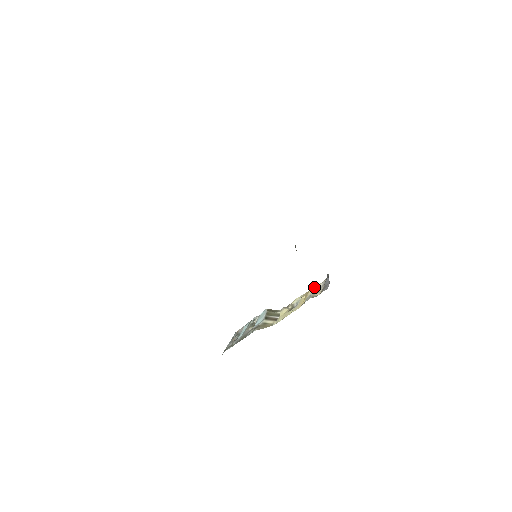
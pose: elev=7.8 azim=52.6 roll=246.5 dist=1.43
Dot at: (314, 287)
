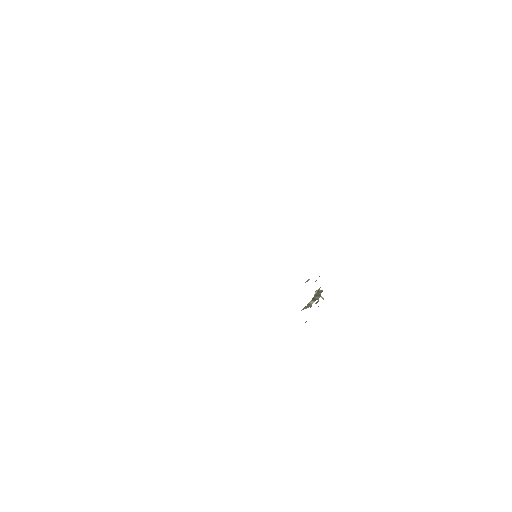
Dot at: occluded
